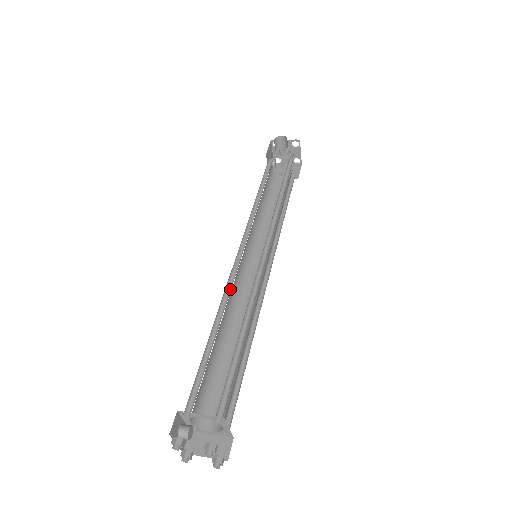
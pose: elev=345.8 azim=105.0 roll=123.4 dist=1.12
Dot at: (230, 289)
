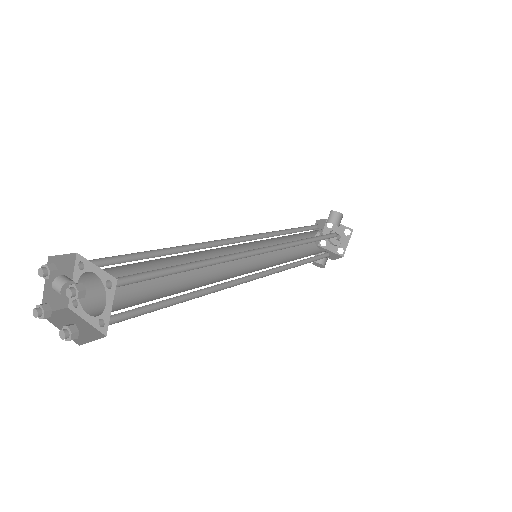
Dot at: occluded
